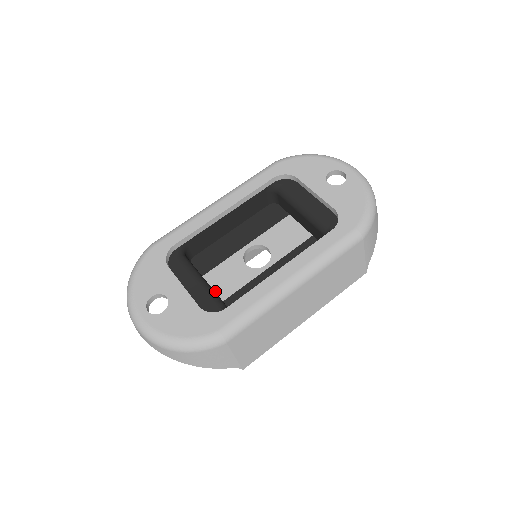
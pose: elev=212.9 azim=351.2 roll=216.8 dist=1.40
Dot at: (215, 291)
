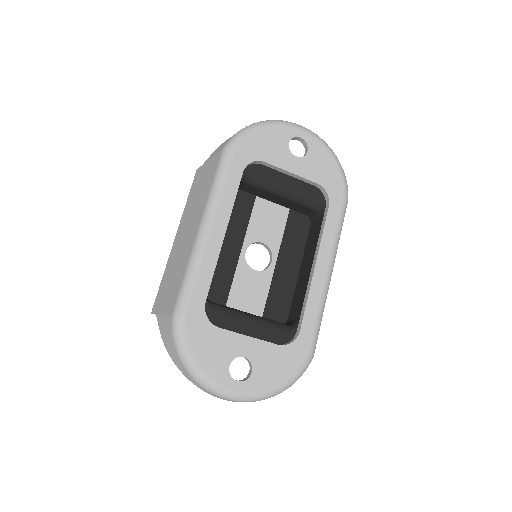
Dot at: occluded
